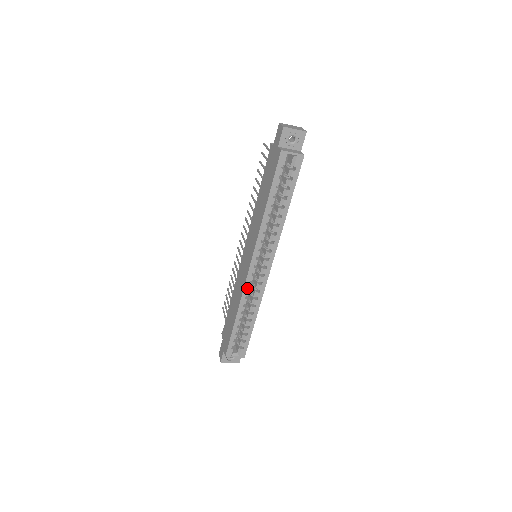
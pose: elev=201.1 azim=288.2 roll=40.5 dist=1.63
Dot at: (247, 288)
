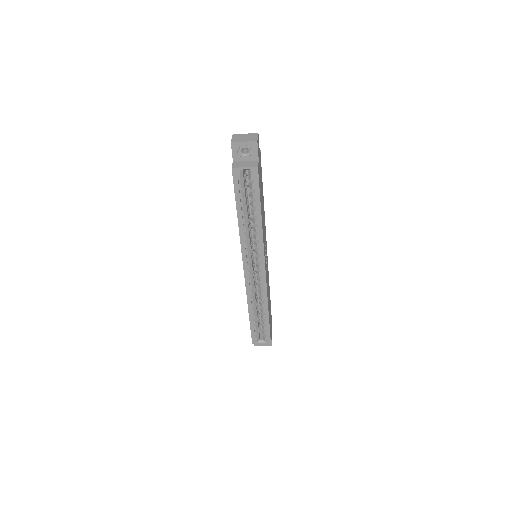
Dot at: (249, 289)
